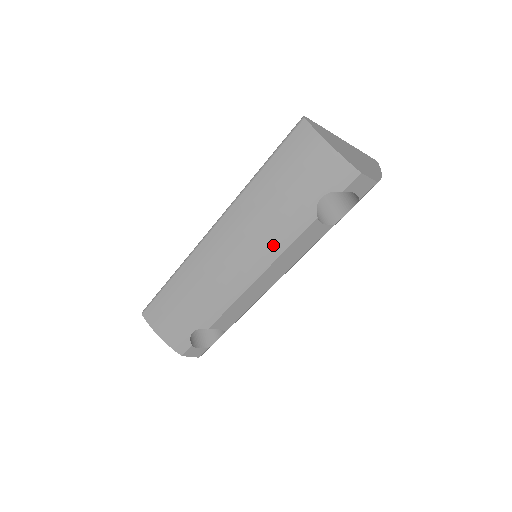
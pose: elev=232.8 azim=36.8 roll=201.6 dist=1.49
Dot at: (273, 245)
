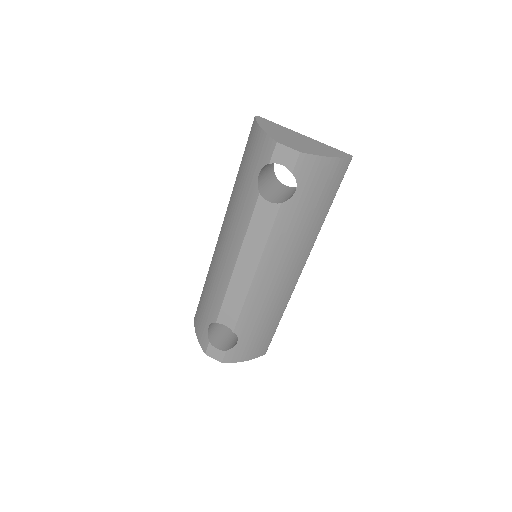
Dot at: (240, 228)
